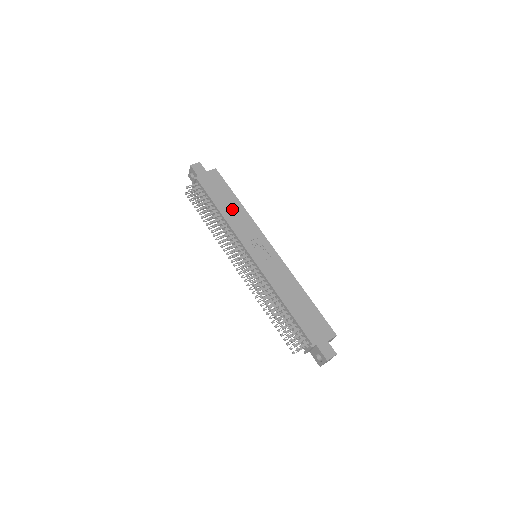
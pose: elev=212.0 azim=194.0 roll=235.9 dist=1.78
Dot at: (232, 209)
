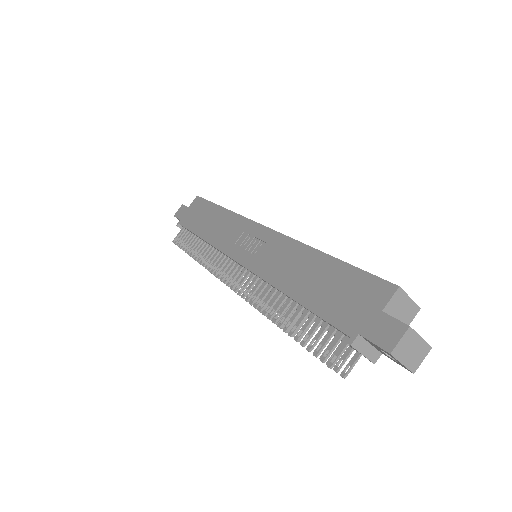
Dot at: (213, 223)
